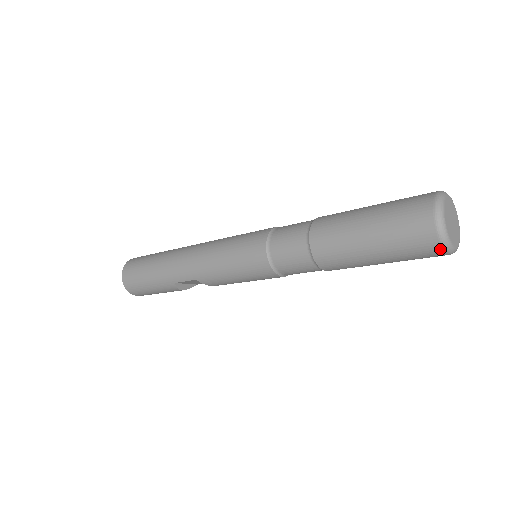
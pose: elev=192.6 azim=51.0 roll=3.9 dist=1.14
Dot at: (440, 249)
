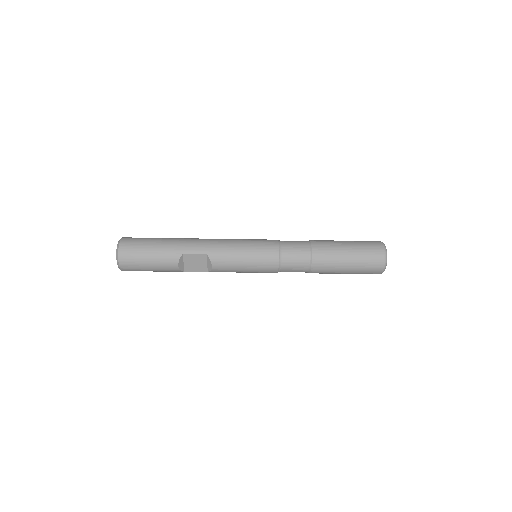
Dot at: (383, 261)
